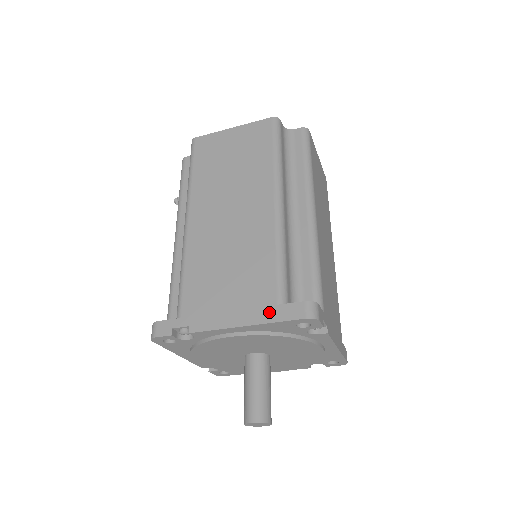
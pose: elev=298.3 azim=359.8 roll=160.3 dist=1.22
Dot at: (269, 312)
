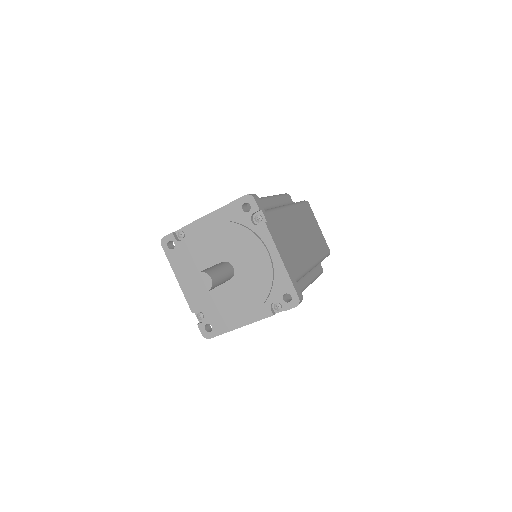
Dot at: occluded
